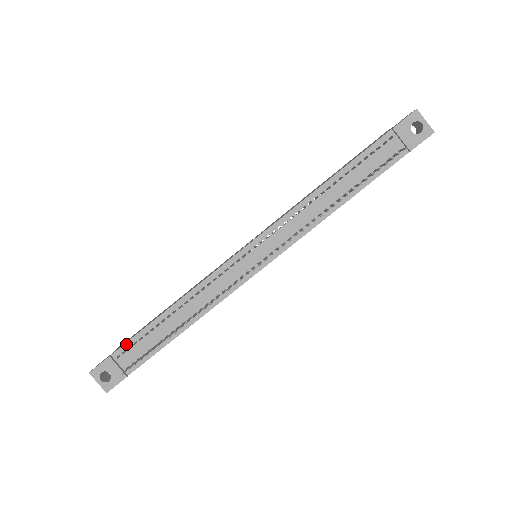
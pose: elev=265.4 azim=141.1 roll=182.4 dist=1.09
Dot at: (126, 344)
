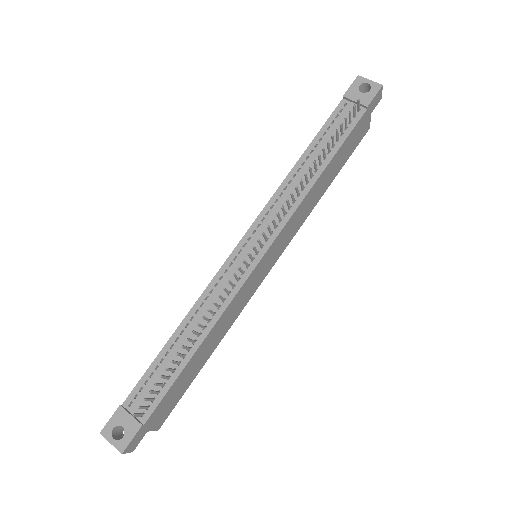
Dot at: (136, 386)
